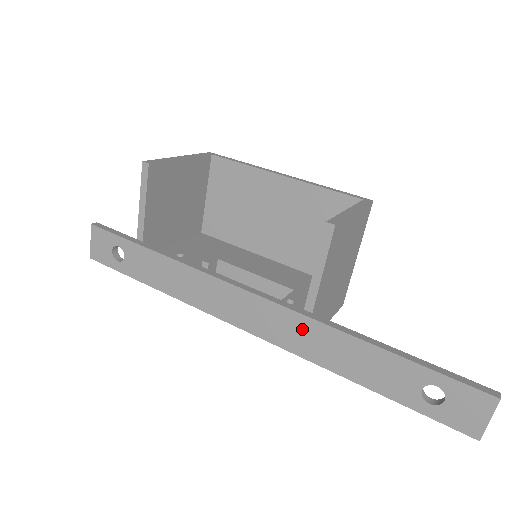
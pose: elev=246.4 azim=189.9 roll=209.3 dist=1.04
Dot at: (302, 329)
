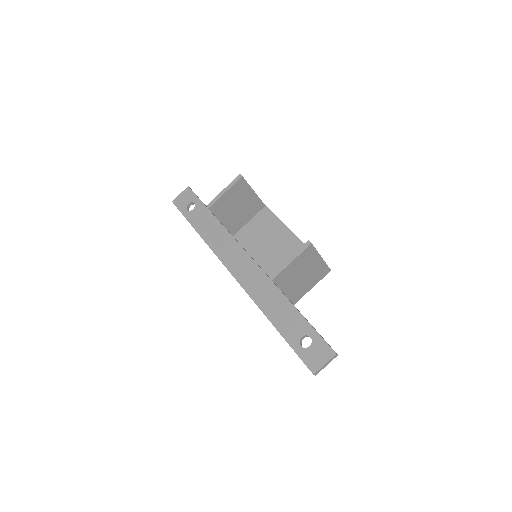
Dot at: (262, 283)
